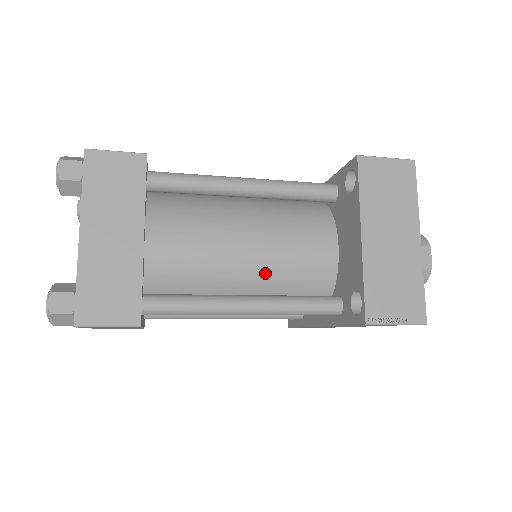
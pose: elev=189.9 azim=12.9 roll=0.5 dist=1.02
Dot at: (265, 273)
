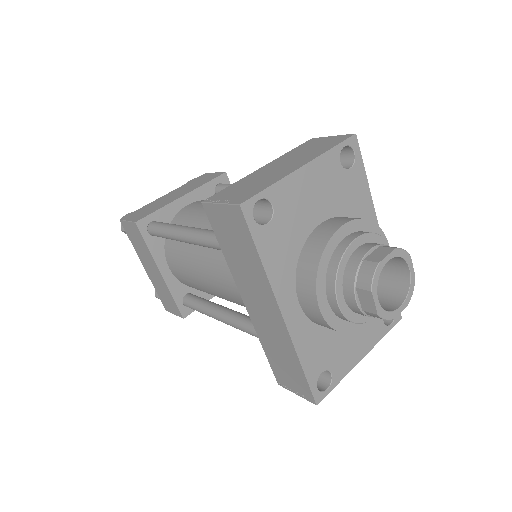
Dot at: occluded
